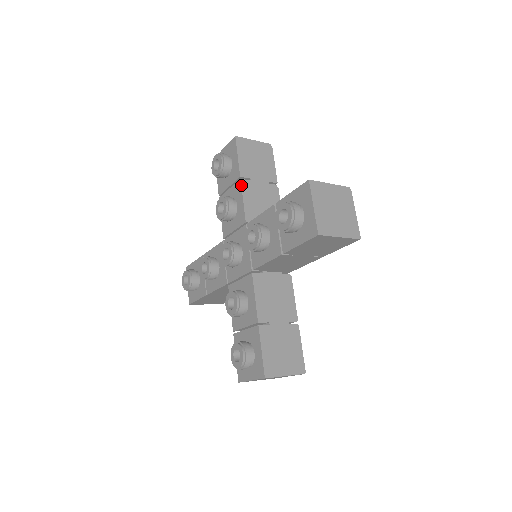
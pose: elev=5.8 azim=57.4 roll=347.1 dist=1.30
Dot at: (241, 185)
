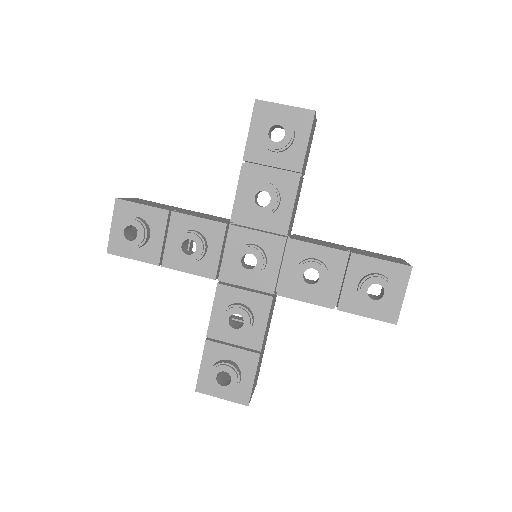
Dot at: occluded
